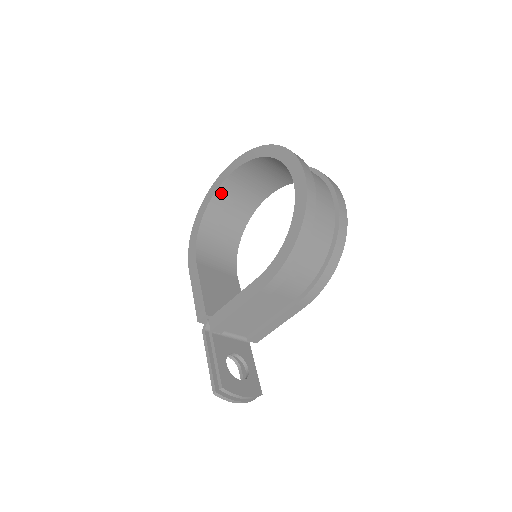
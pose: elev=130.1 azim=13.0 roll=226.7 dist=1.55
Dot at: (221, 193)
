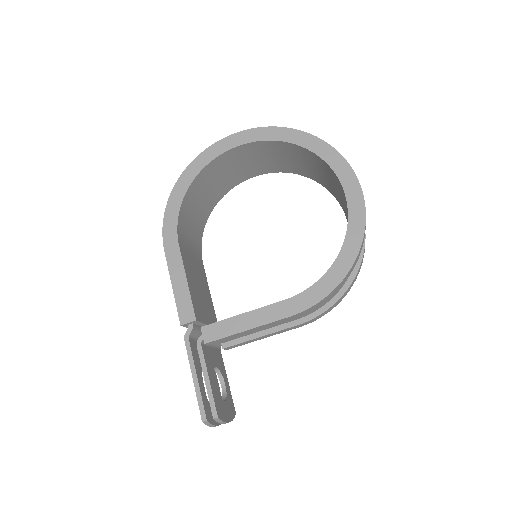
Dot at: (219, 161)
